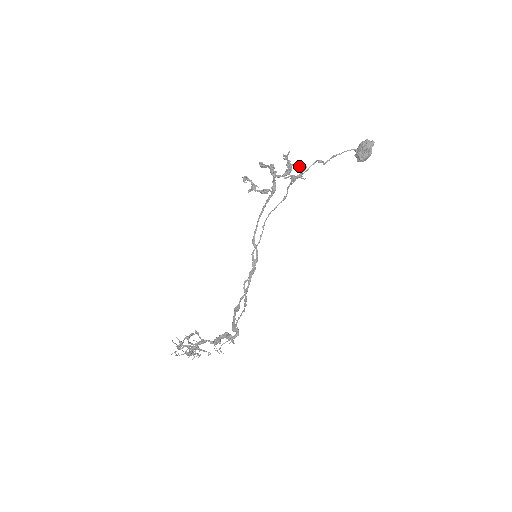
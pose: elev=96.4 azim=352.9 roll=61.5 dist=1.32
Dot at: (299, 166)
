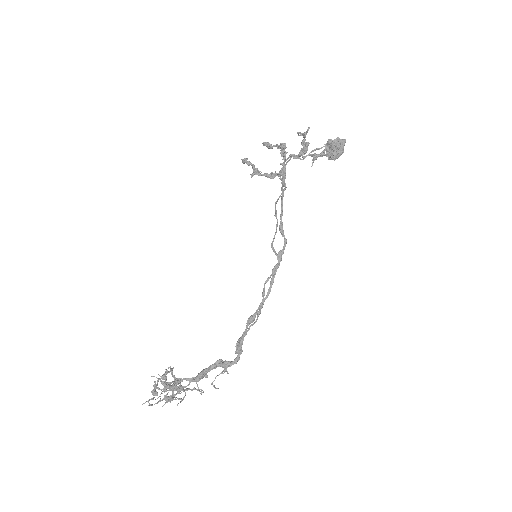
Dot at: (327, 141)
